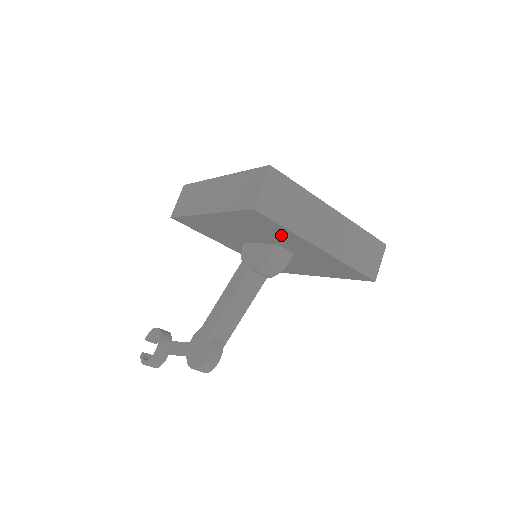
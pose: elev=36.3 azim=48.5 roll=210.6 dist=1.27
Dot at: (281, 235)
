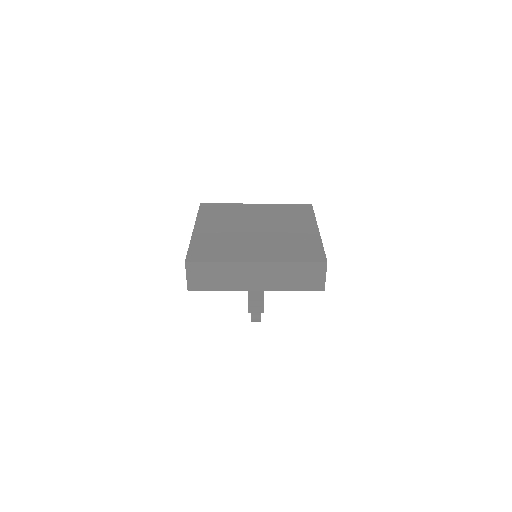
Dot at: occluded
